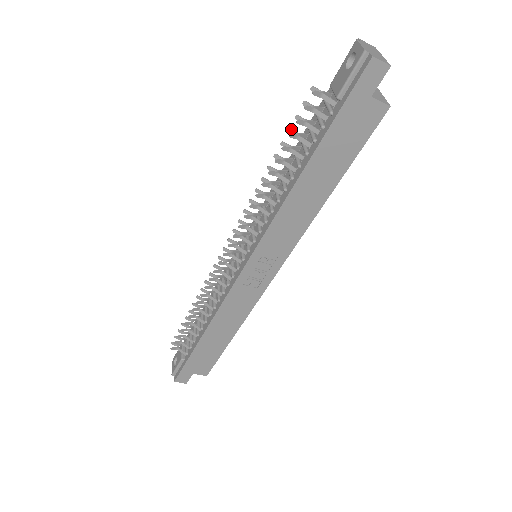
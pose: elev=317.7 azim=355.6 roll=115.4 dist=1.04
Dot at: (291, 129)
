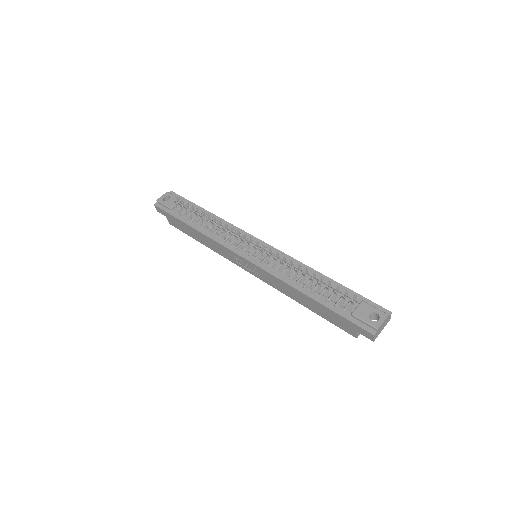
Dot at: occluded
